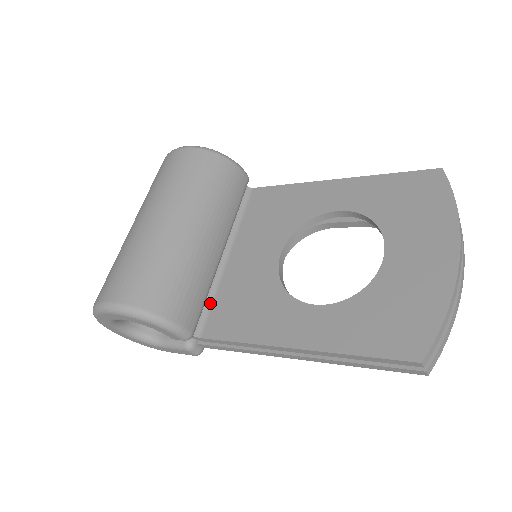
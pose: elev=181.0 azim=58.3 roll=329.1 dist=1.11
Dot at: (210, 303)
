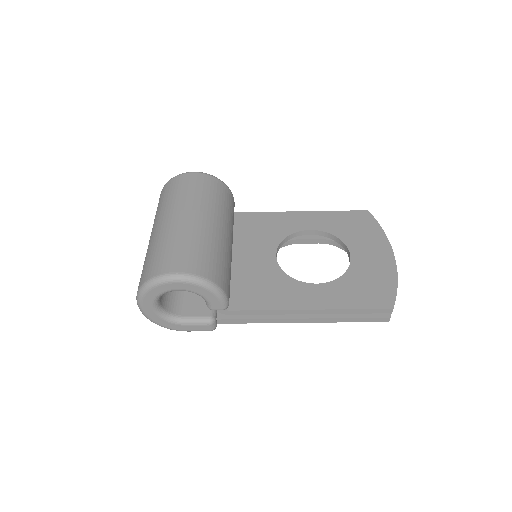
Dot at: occluded
